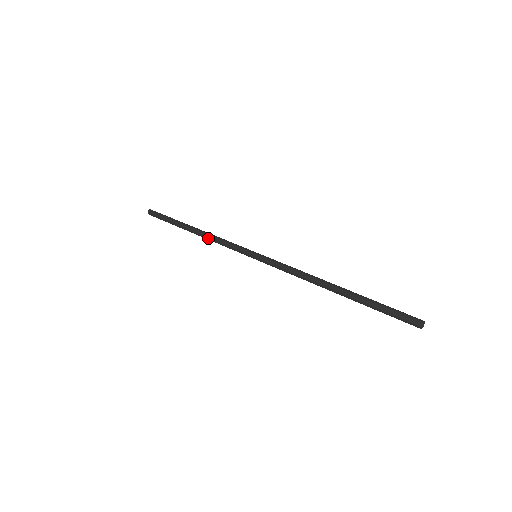
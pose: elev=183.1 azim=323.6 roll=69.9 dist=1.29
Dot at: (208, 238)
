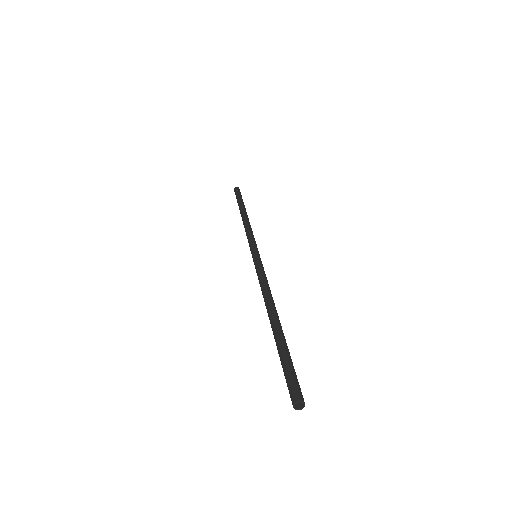
Dot at: (244, 226)
